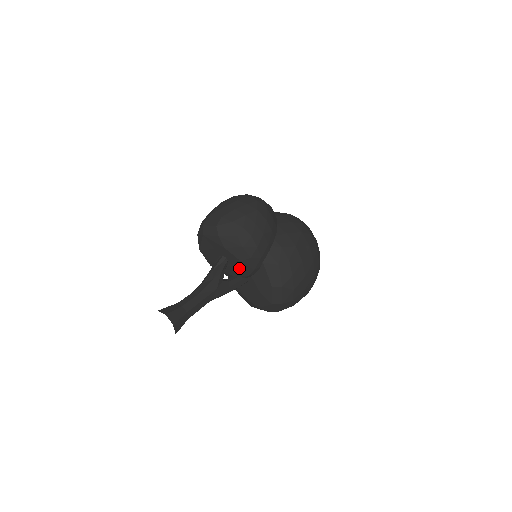
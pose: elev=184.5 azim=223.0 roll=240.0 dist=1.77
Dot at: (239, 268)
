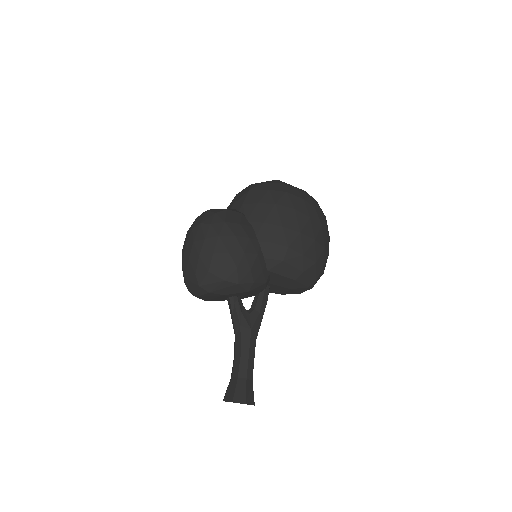
Dot at: (252, 293)
